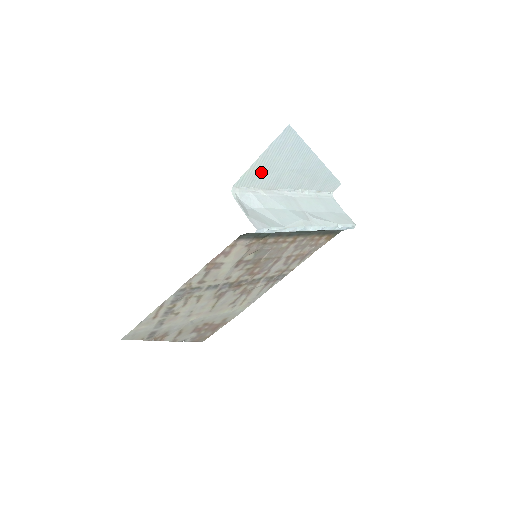
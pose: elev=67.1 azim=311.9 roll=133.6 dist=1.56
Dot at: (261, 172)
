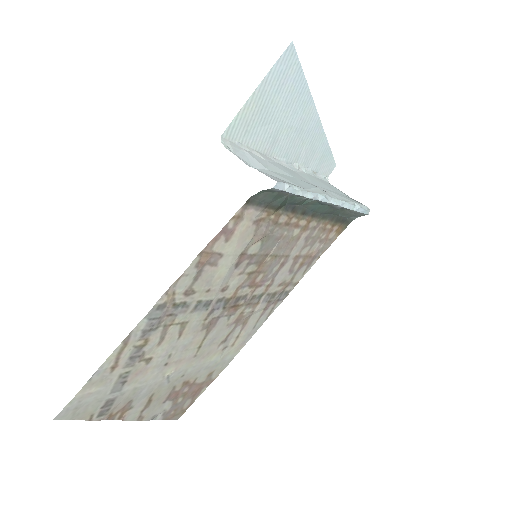
Dot at: (256, 119)
